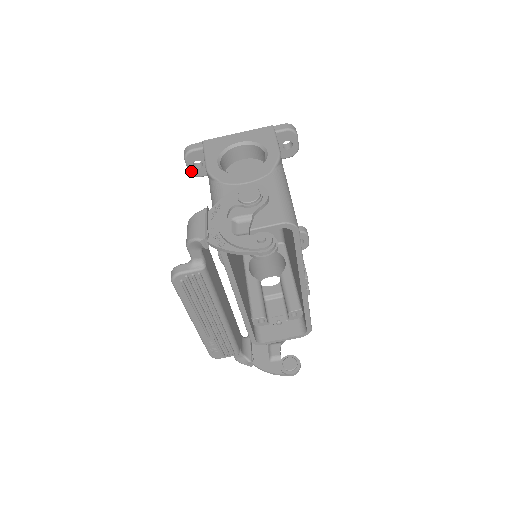
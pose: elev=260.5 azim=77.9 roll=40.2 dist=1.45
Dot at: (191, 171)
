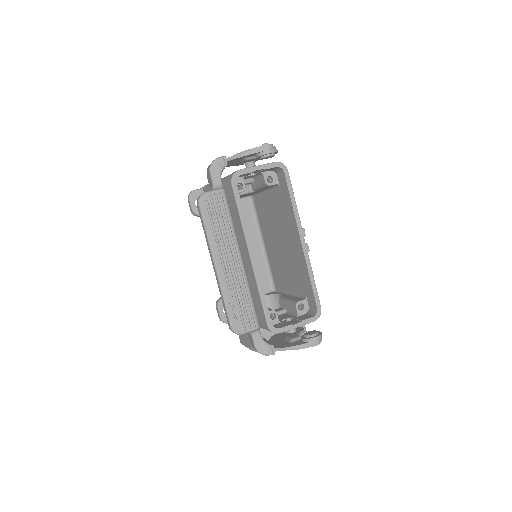
Dot at: (194, 209)
